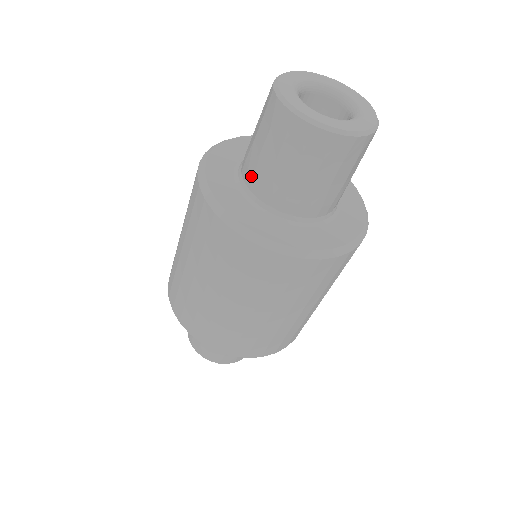
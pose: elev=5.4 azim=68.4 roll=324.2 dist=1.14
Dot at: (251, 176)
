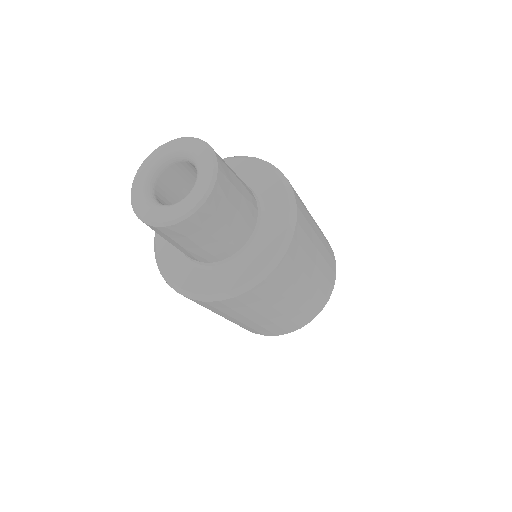
Dot at: occluded
